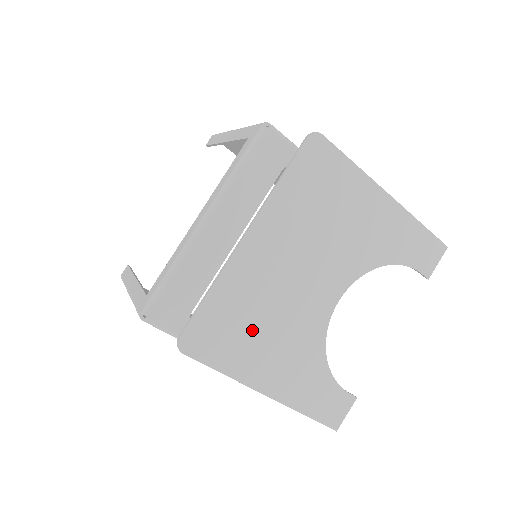
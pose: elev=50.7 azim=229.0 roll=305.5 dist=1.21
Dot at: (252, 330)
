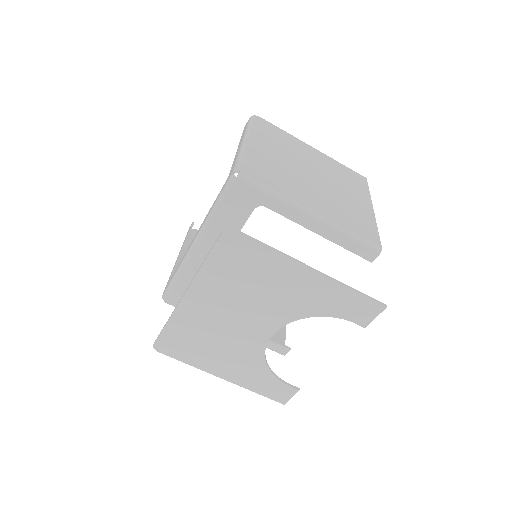
Dot at: (203, 345)
